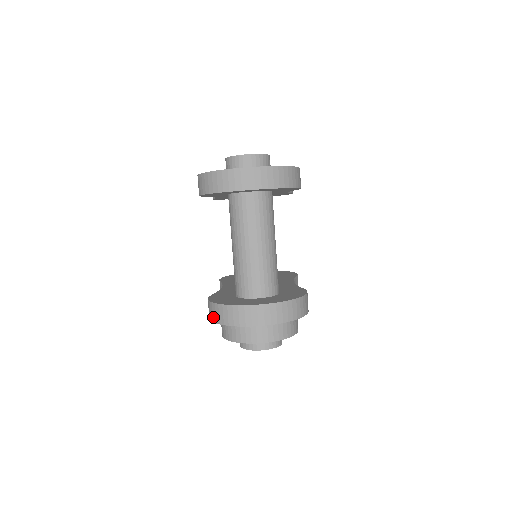
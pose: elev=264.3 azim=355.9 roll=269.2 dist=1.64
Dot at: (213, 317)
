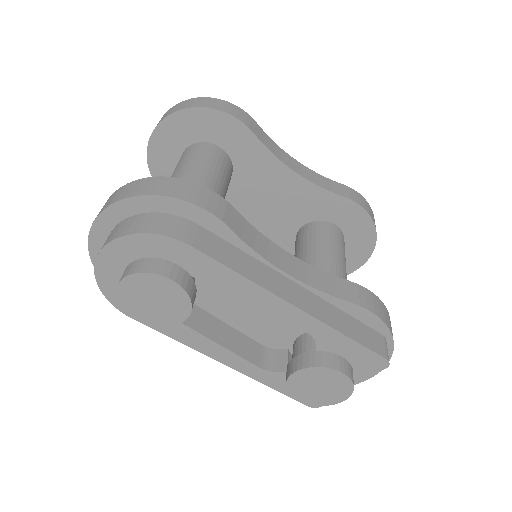
Dot at: occluded
